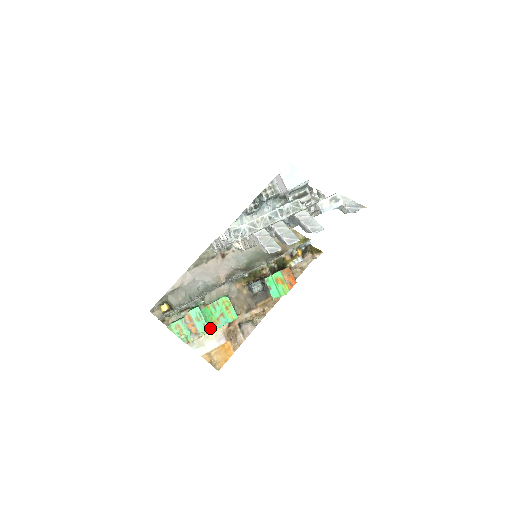
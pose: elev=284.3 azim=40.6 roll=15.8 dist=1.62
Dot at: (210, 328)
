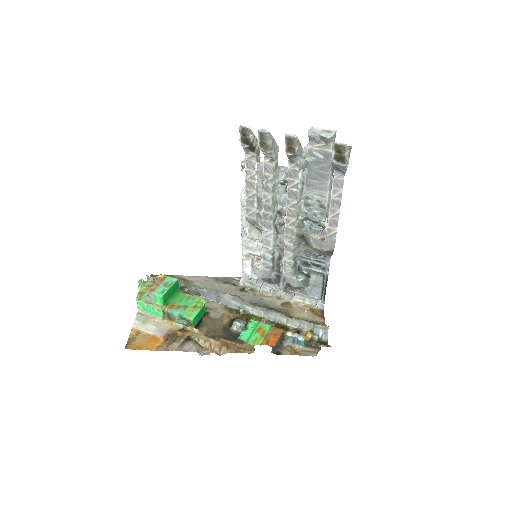
Dot at: (165, 306)
